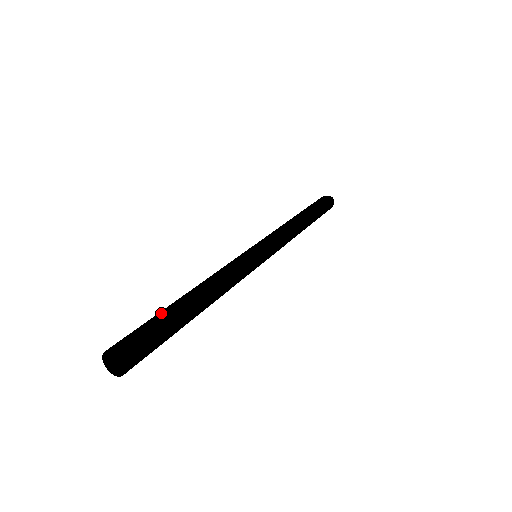
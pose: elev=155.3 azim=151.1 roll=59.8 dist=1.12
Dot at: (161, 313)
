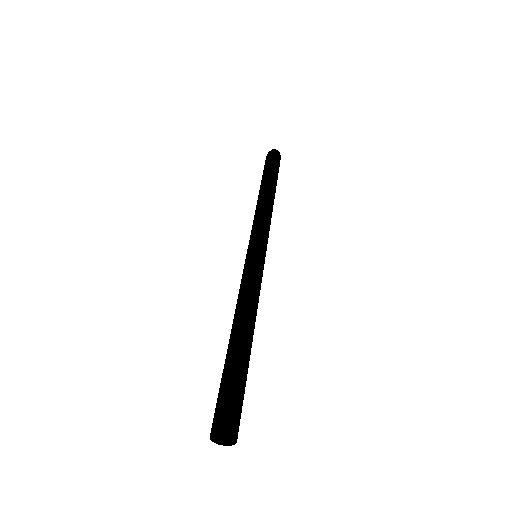
Dot at: (224, 371)
